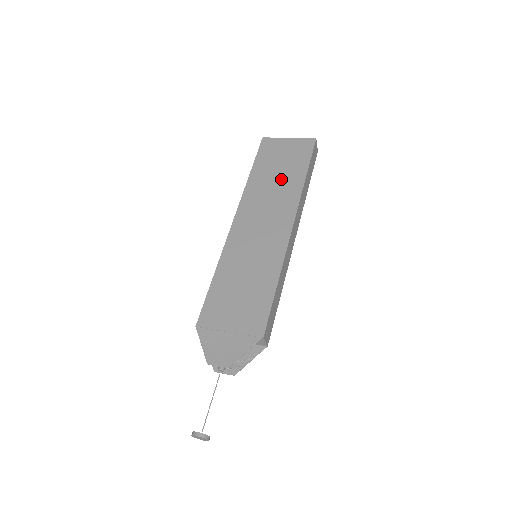
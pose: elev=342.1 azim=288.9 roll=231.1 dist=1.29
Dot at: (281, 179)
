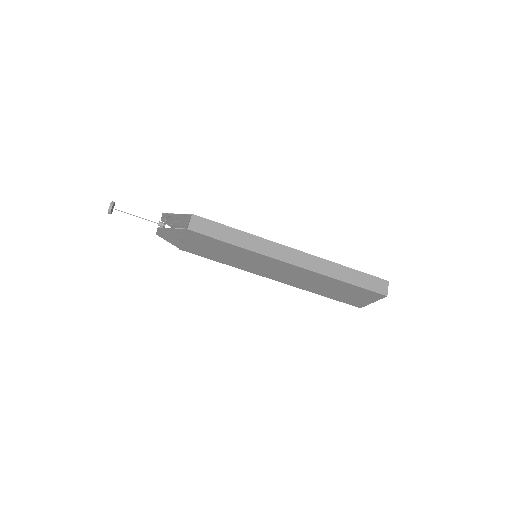
Dot at: occluded
